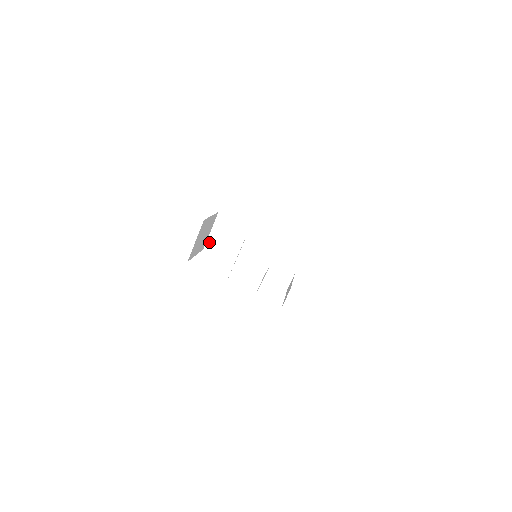
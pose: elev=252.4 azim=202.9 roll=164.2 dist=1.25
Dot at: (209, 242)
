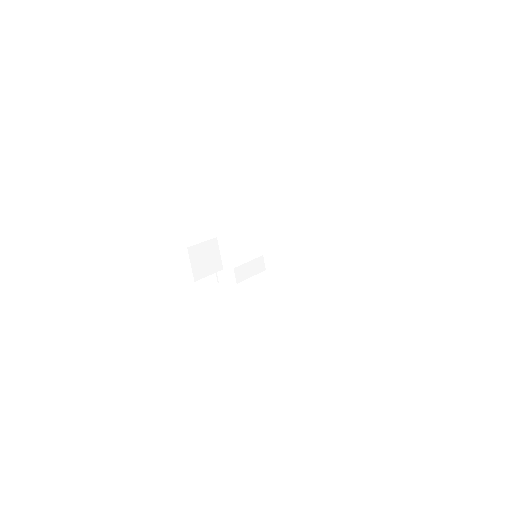
Dot at: (223, 262)
